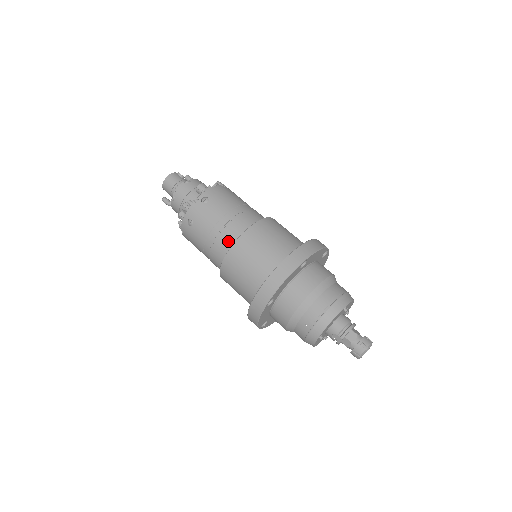
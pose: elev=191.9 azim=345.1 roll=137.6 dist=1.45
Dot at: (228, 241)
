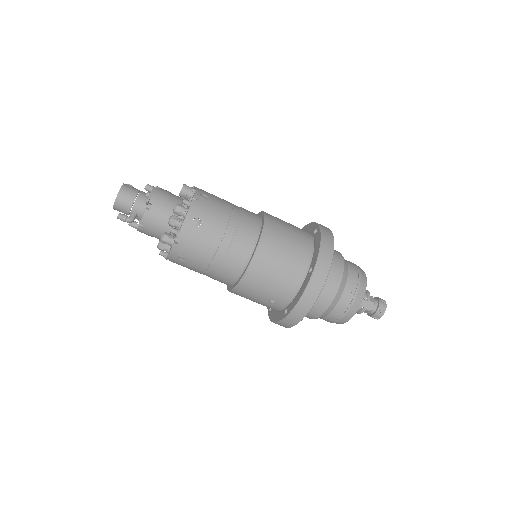
Dot at: (251, 232)
